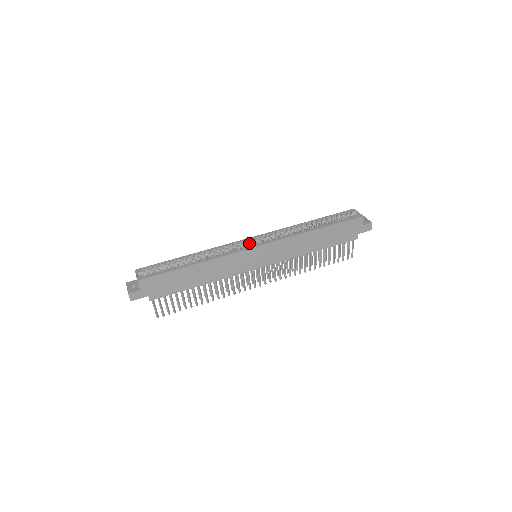
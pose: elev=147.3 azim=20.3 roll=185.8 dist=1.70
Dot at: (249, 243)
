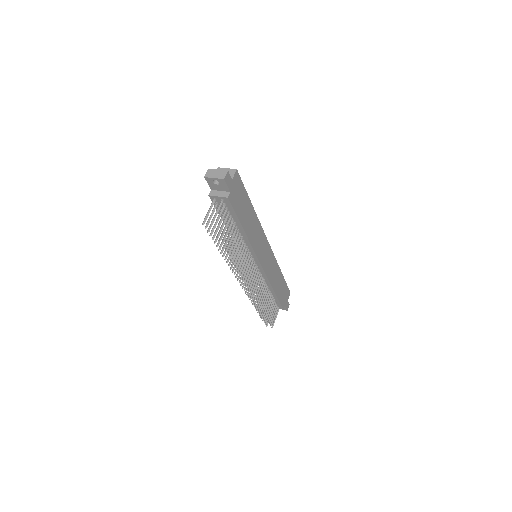
Dot at: occluded
